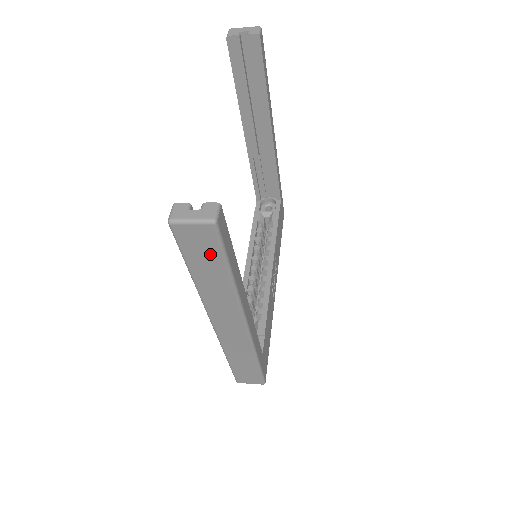
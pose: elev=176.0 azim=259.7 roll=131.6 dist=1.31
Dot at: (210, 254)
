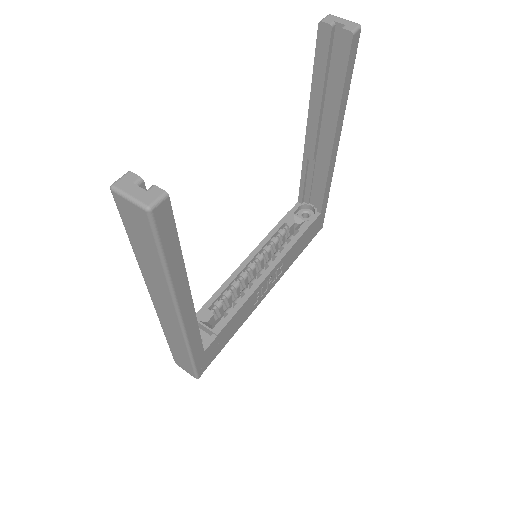
Dot at: (146, 238)
